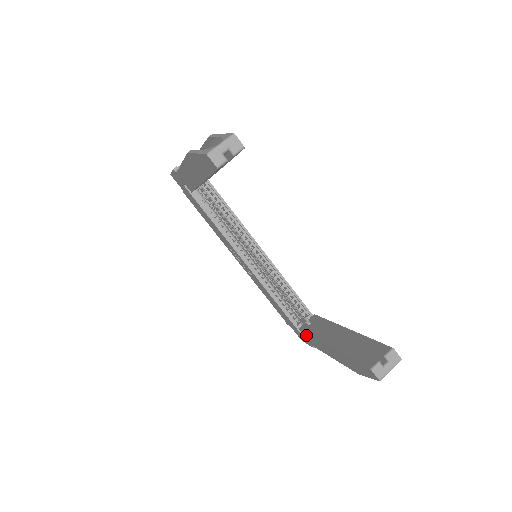
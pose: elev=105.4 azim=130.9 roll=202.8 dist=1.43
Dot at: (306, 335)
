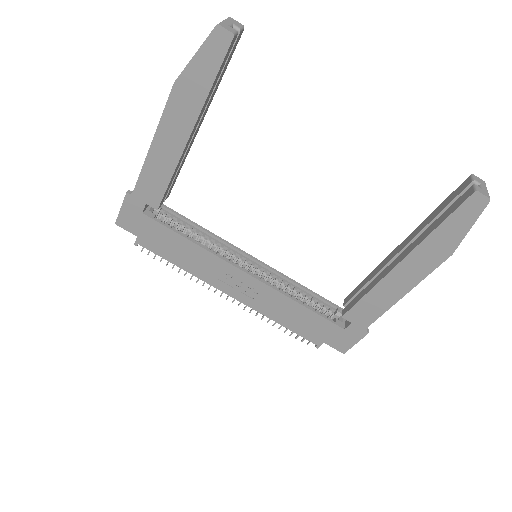
Dot at: (356, 311)
